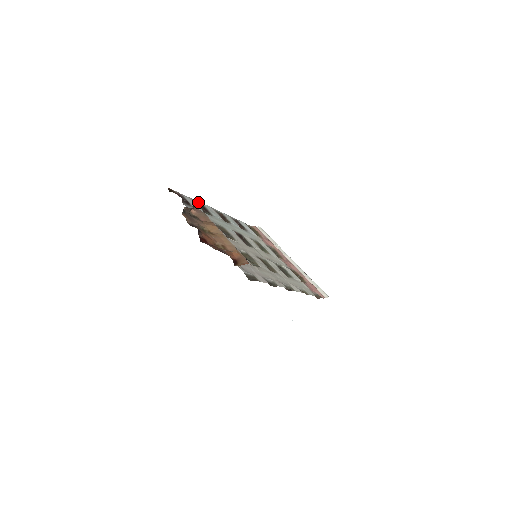
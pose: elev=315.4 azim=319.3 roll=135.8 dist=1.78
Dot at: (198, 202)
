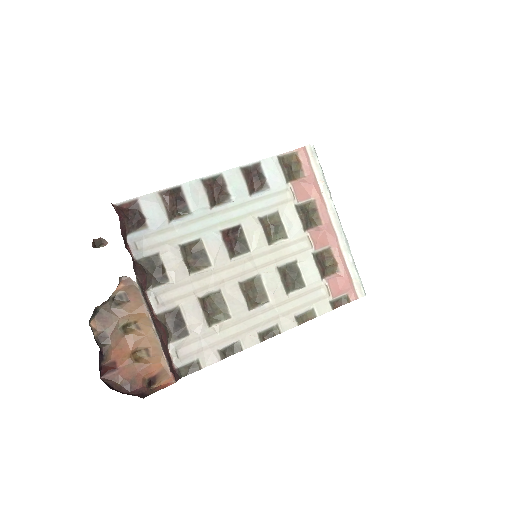
Dot at: (167, 196)
